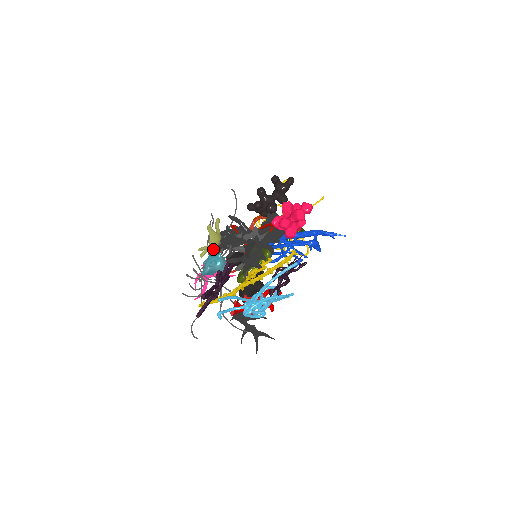
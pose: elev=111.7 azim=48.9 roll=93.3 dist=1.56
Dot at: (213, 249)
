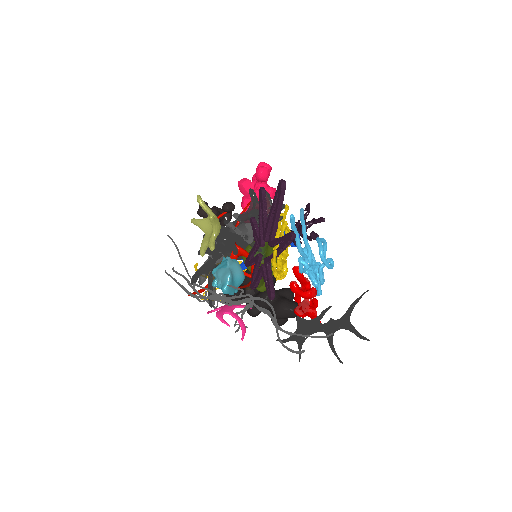
Dot at: (208, 271)
